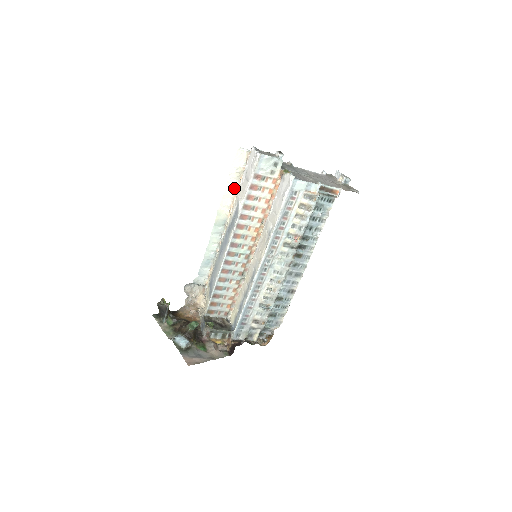
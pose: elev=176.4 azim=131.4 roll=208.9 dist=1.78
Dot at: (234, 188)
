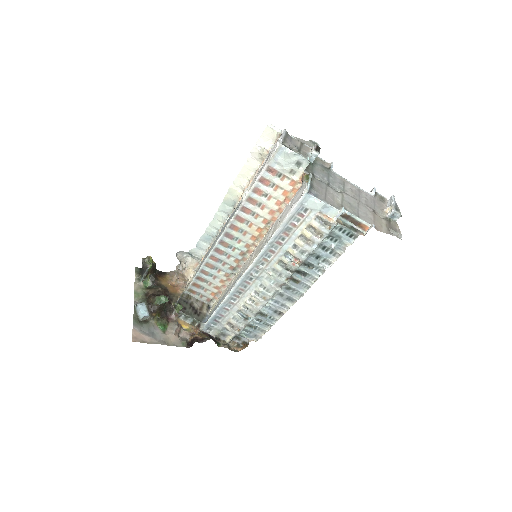
Dot at: (254, 170)
